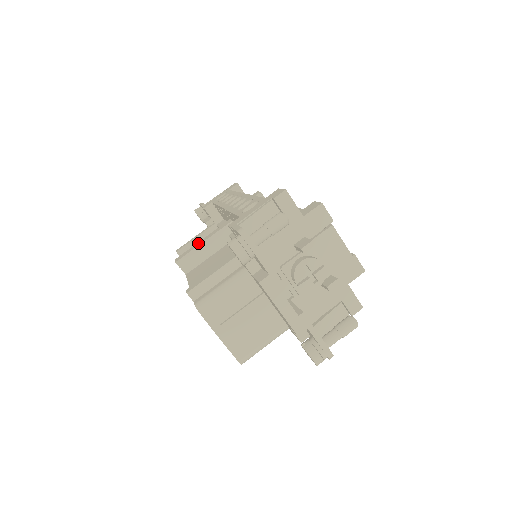
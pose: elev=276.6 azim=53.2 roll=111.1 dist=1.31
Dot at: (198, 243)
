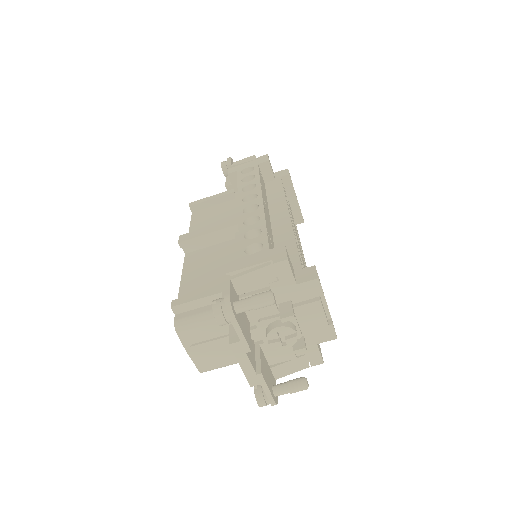
Dot at: (205, 230)
